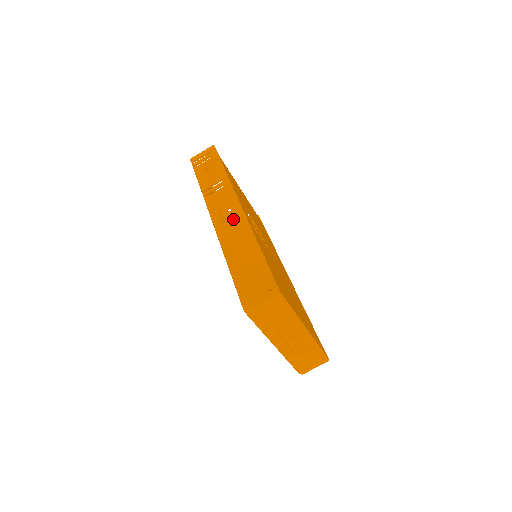
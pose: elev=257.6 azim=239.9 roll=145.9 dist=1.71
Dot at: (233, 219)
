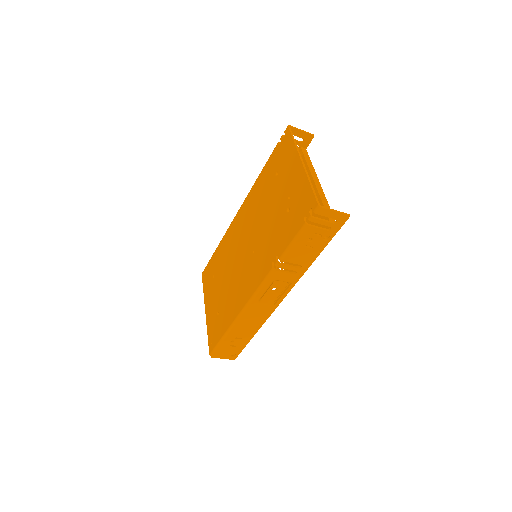
Dot at: (266, 307)
